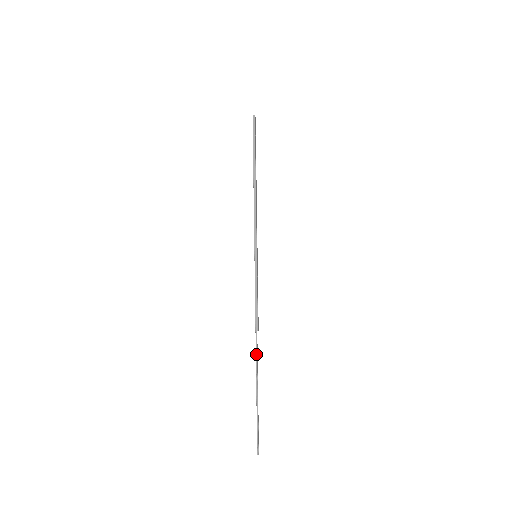
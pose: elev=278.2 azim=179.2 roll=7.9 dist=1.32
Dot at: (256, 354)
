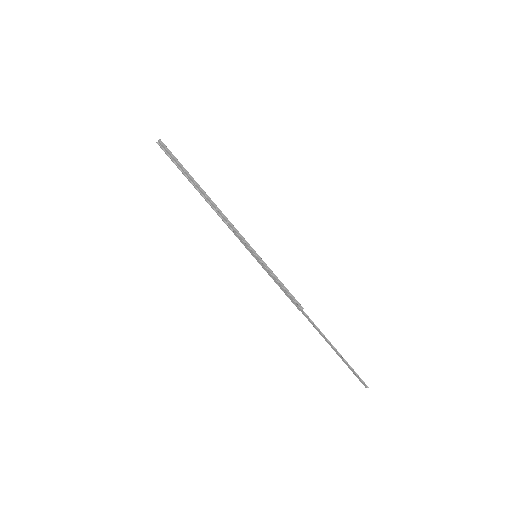
Dot at: (315, 325)
